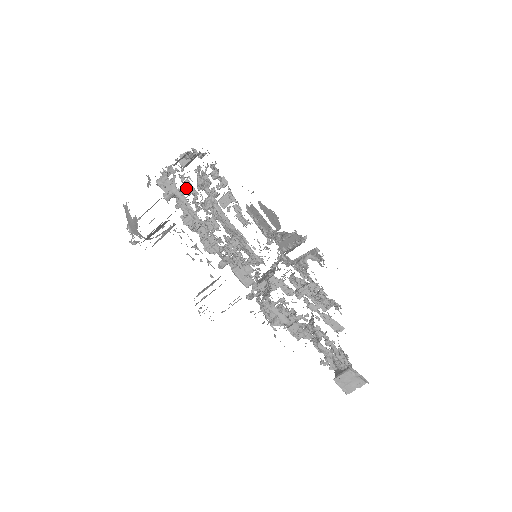
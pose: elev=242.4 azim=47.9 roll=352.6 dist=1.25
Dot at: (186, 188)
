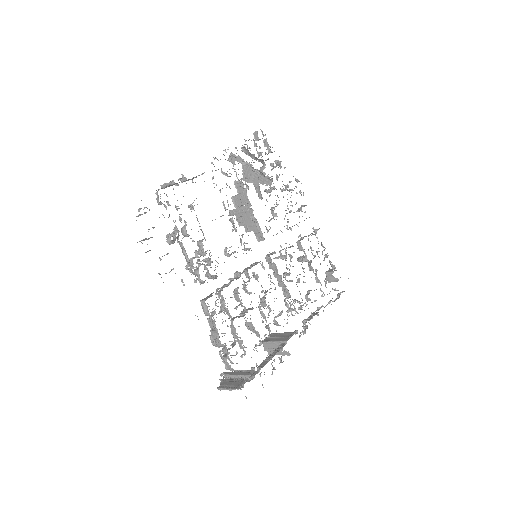
Dot at: occluded
